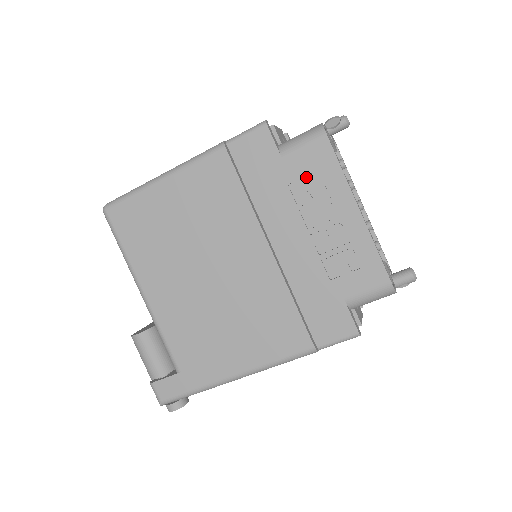
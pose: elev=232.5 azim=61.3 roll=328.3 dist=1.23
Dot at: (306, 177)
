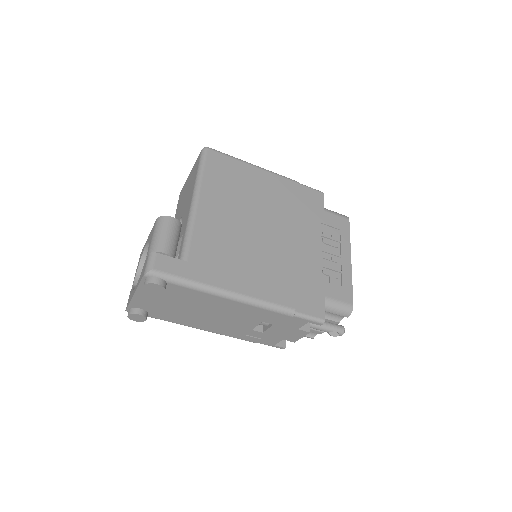
Dot at: (331, 227)
